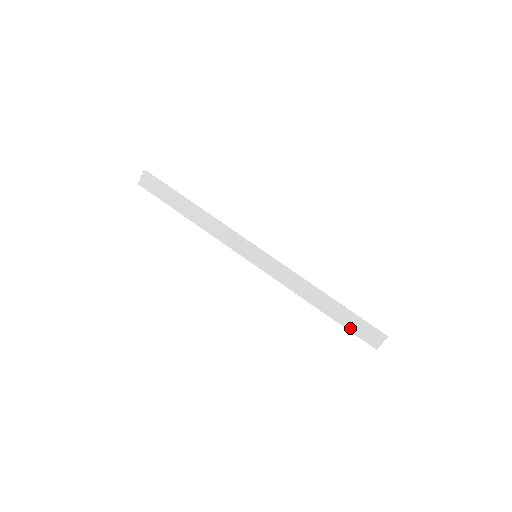
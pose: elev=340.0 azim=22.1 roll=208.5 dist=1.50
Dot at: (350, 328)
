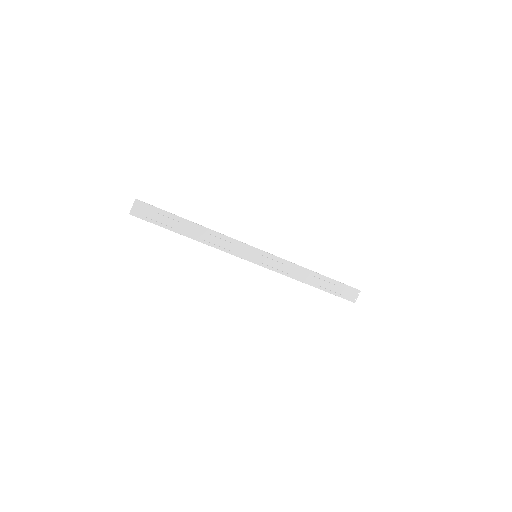
Dot at: (335, 293)
